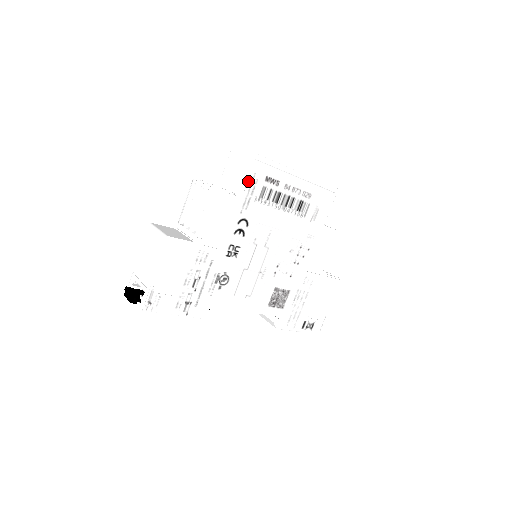
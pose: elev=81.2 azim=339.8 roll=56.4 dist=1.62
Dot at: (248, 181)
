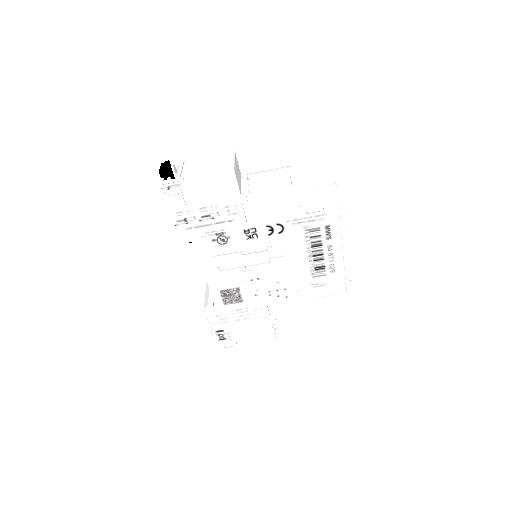
Dot at: (317, 212)
